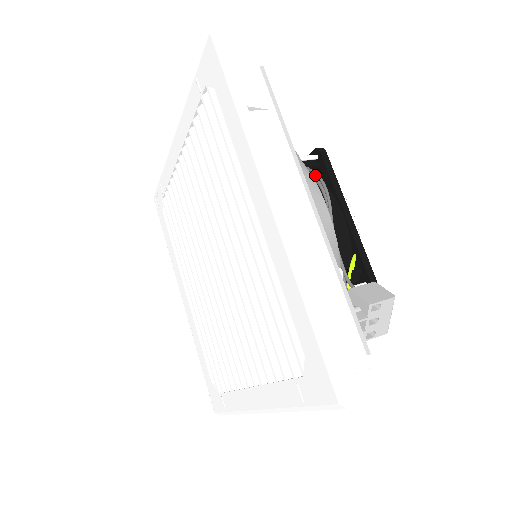
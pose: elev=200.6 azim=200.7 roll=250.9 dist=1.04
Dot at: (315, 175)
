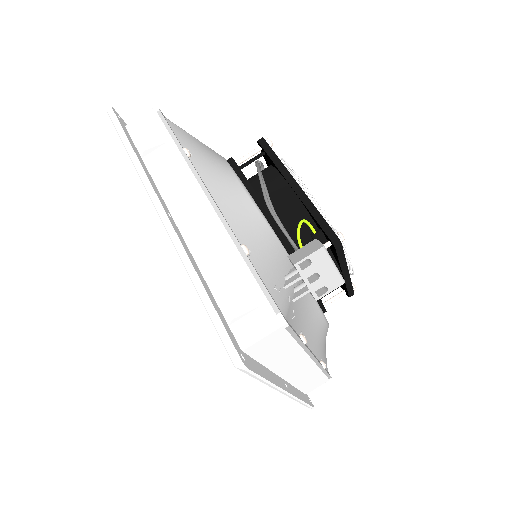
Dot at: (256, 166)
